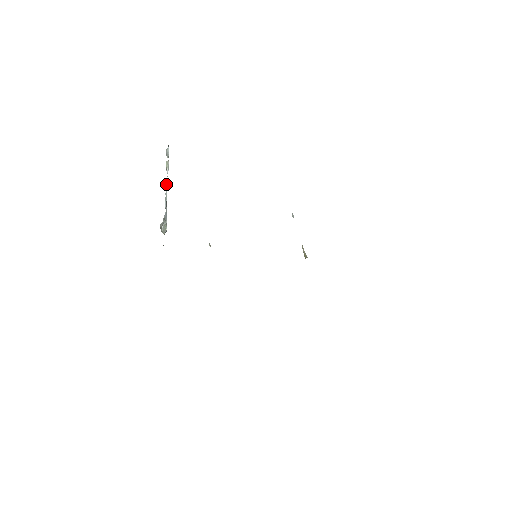
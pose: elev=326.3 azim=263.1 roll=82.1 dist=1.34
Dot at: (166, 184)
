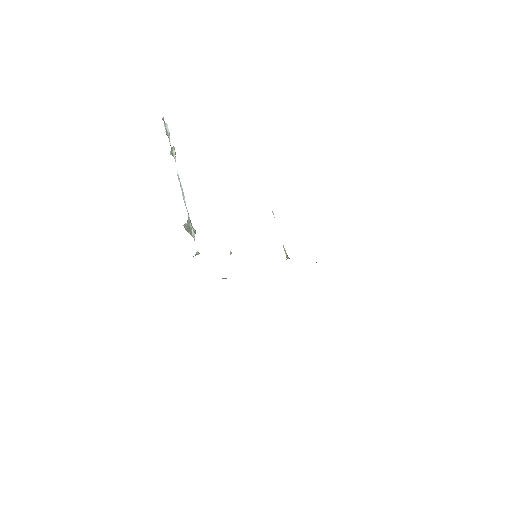
Dot at: (178, 176)
